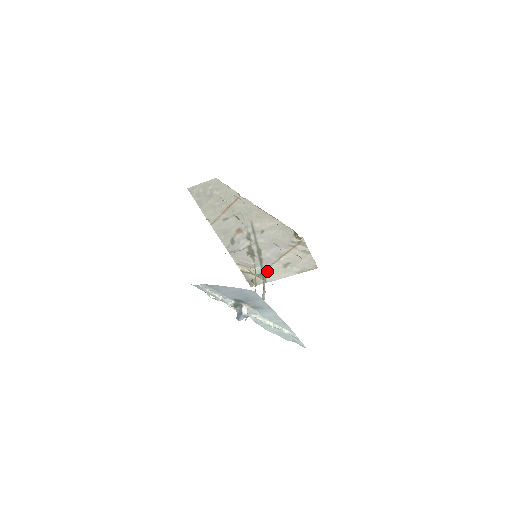
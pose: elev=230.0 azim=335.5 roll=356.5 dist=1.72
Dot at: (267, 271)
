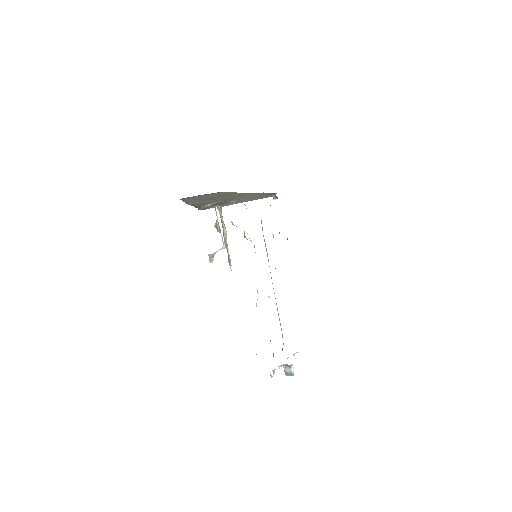
Dot at: (224, 204)
